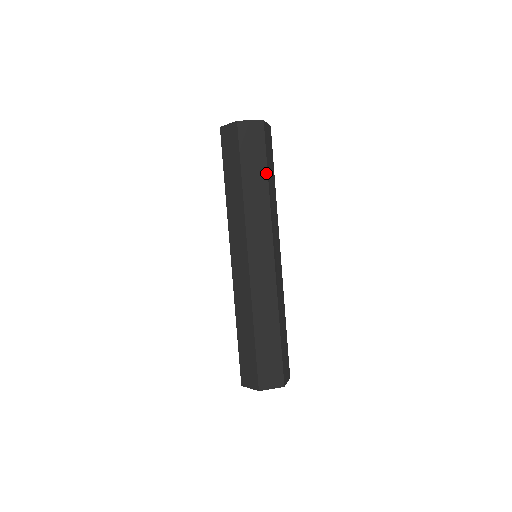
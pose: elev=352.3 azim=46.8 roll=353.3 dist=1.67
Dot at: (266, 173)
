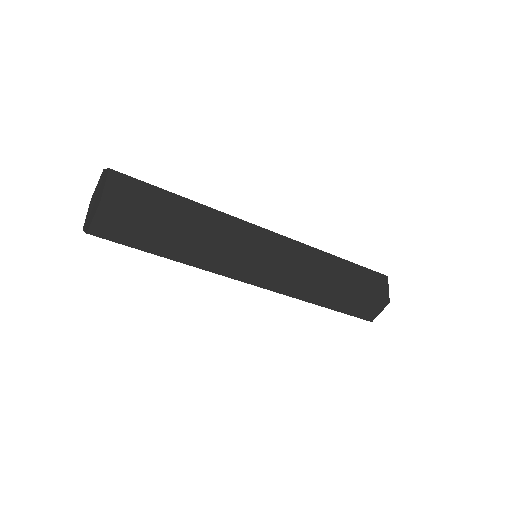
Dot at: (179, 198)
